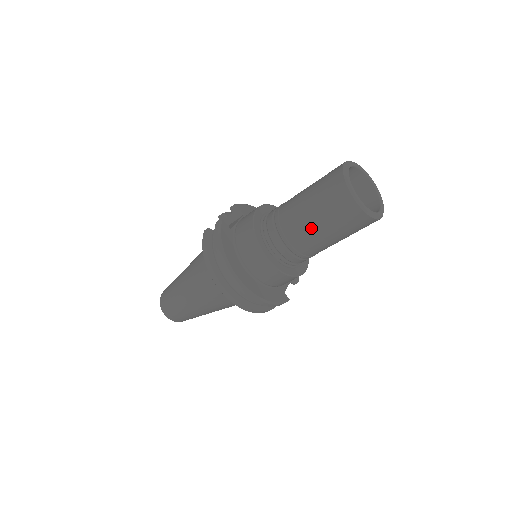
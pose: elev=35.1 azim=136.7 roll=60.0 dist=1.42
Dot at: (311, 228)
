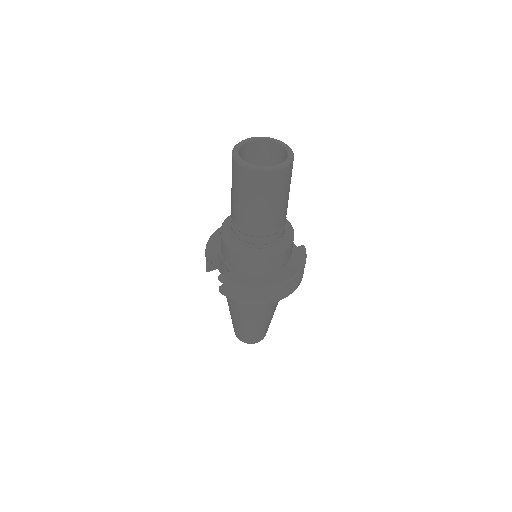
Dot at: (272, 212)
